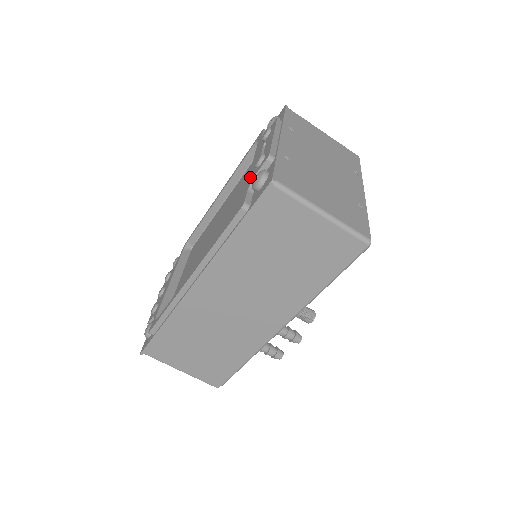
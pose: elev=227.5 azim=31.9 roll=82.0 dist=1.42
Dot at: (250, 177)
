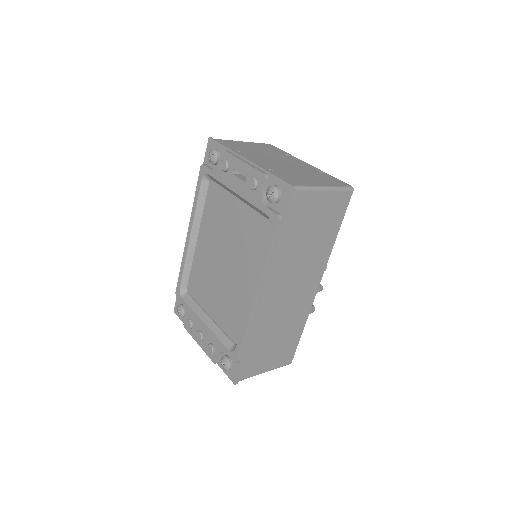
Dot at: (252, 199)
